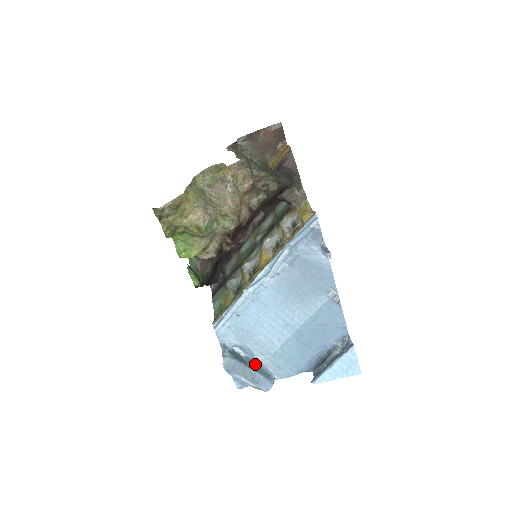
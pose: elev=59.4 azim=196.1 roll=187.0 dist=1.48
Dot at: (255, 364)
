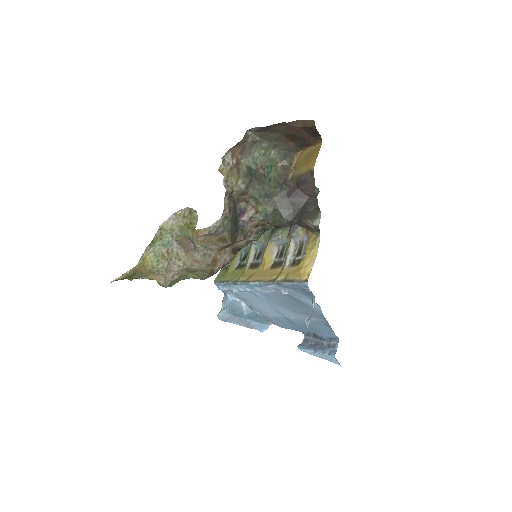
Dot at: (252, 315)
